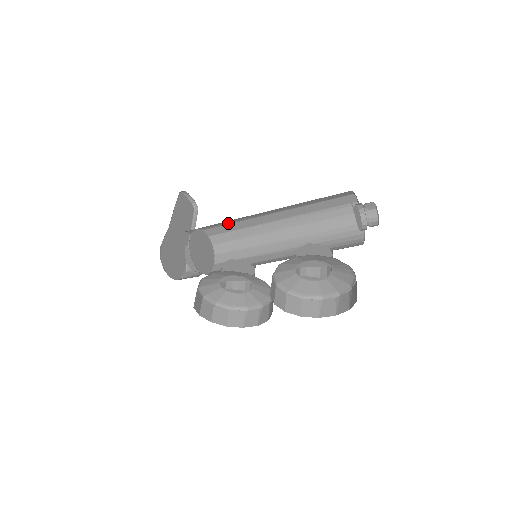
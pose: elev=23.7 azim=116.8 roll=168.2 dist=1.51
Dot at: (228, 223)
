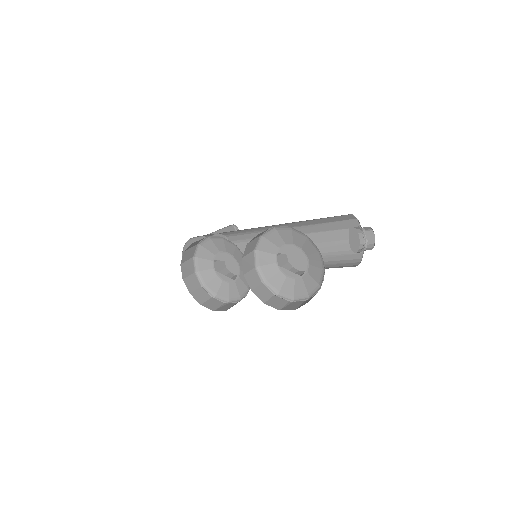
Dot at: (251, 239)
